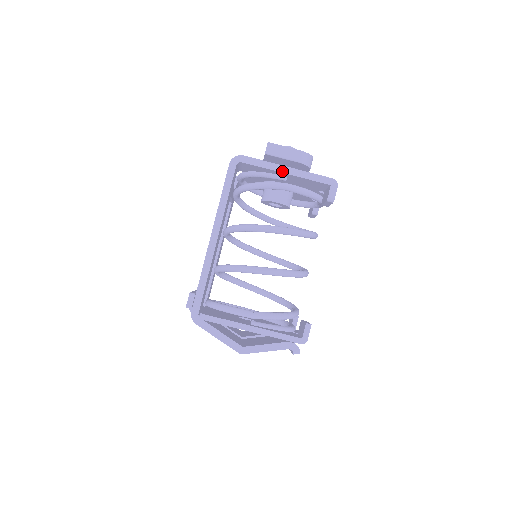
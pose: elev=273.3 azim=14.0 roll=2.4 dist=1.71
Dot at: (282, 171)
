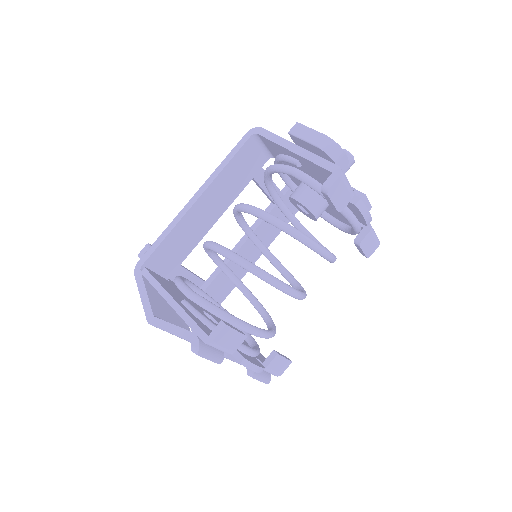
Dot at: (289, 148)
